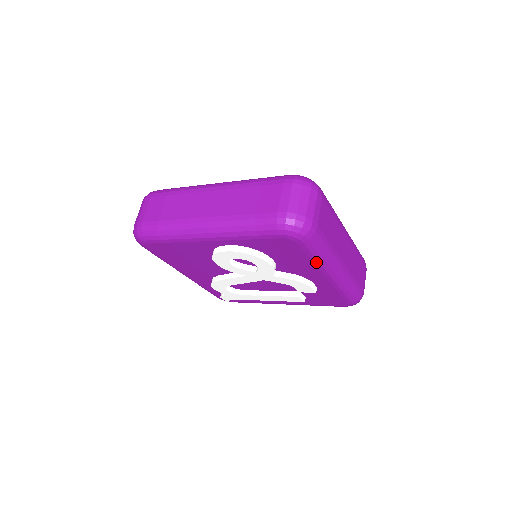
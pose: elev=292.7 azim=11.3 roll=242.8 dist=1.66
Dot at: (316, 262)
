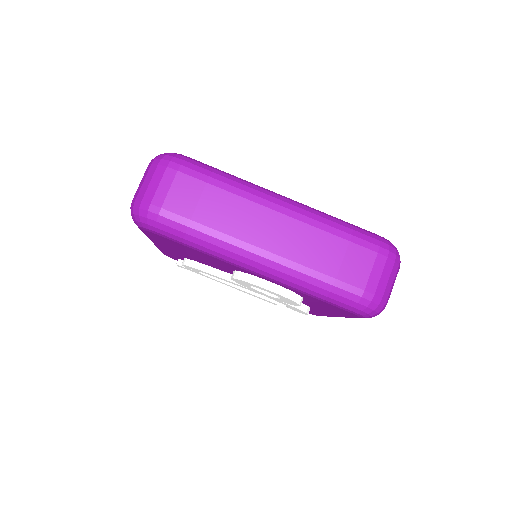
Dot at: occluded
